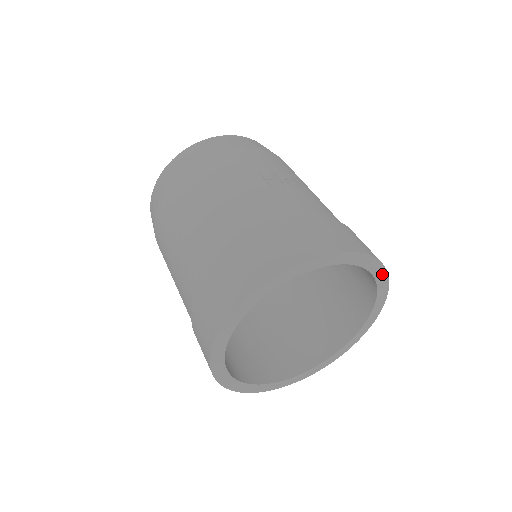
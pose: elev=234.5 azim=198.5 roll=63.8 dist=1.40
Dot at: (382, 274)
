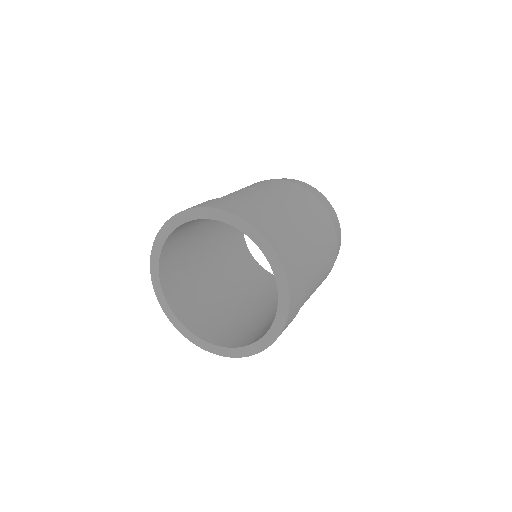
Dot at: (244, 225)
